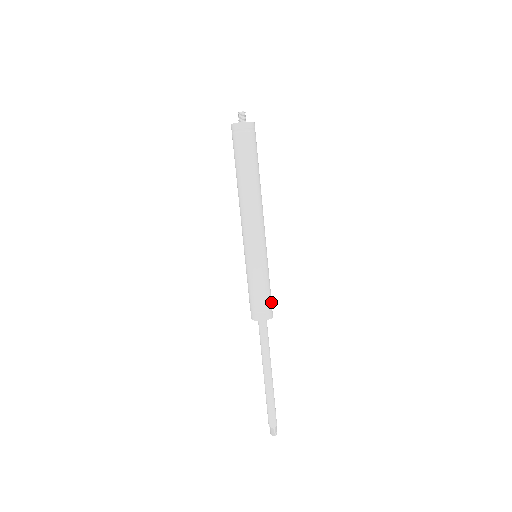
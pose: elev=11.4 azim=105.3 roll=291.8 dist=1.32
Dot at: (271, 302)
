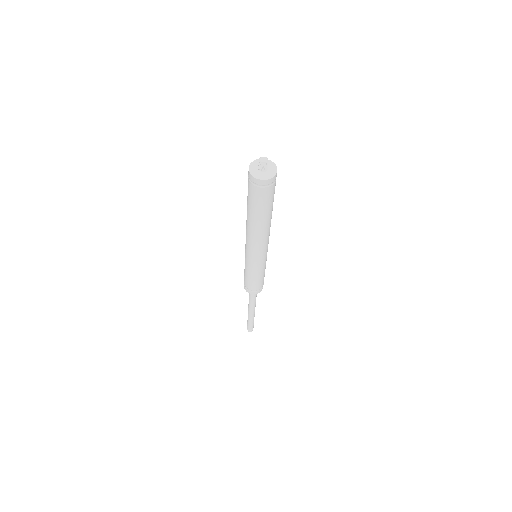
Dot at: occluded
